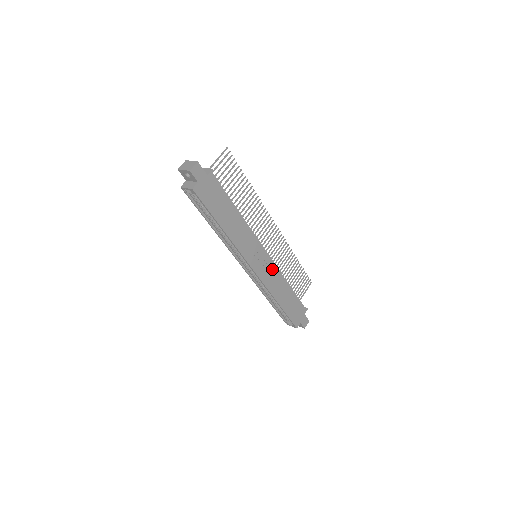
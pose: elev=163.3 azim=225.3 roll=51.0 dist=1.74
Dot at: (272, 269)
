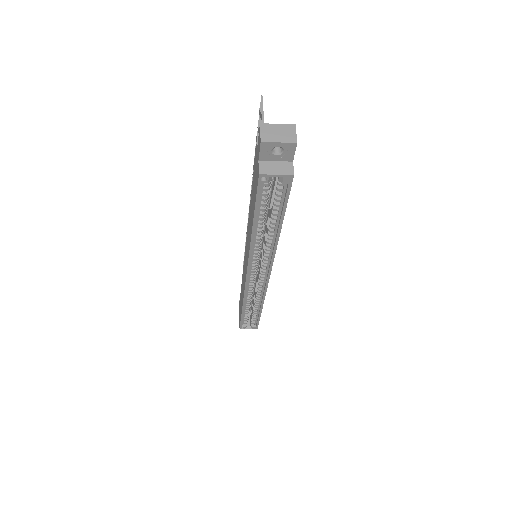
Dot at: occluded
